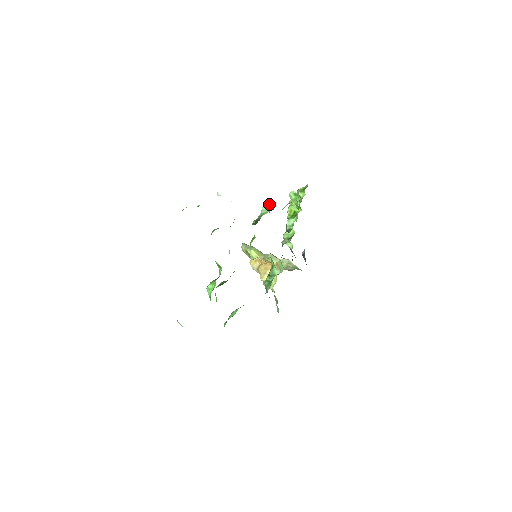
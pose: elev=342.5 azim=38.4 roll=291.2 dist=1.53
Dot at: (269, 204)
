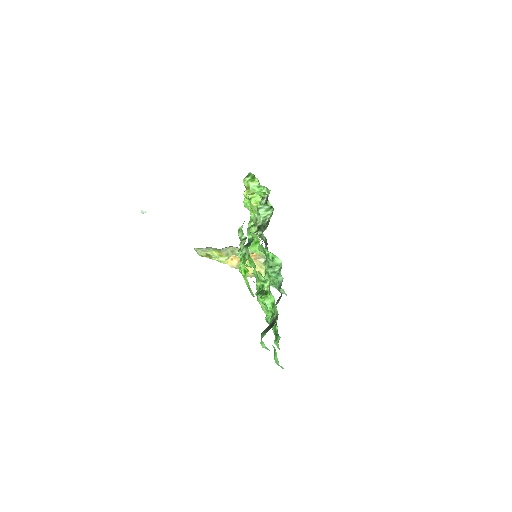
Dot at: (264, 206)
